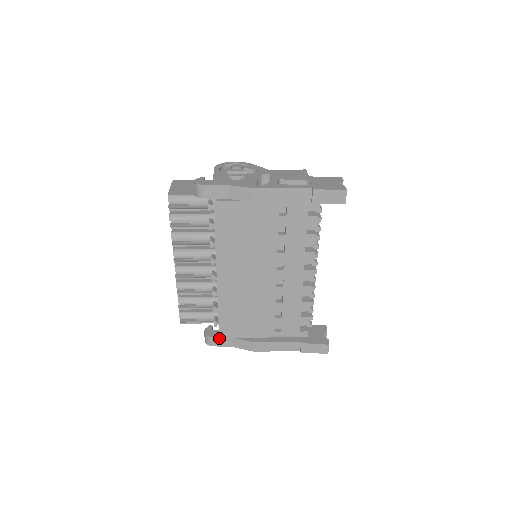
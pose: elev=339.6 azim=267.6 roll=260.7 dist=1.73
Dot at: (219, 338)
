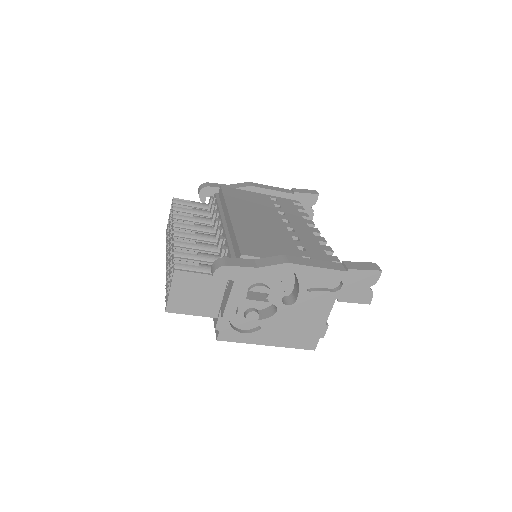
Dot at: (235, 259)
